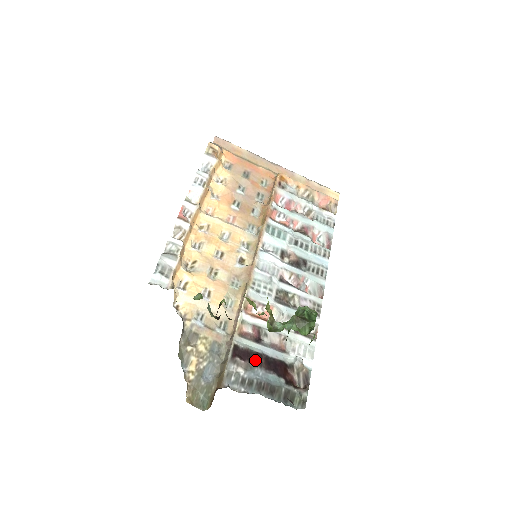
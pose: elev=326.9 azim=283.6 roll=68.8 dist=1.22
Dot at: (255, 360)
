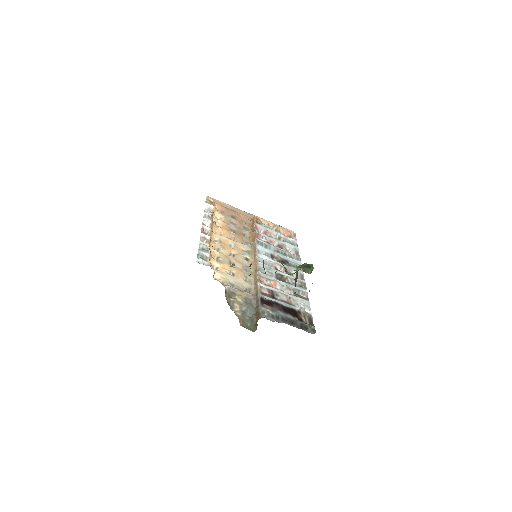
Dot at: (276, 306)
